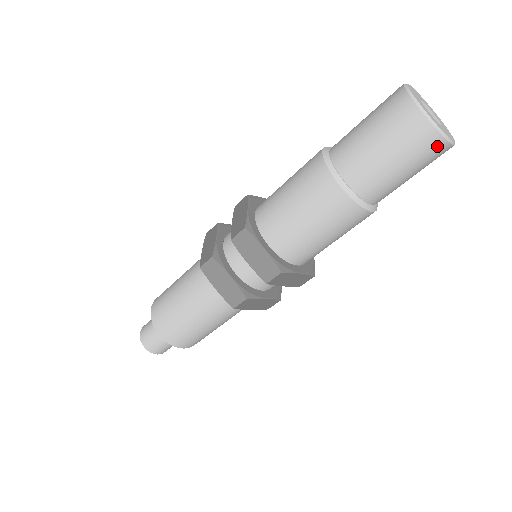
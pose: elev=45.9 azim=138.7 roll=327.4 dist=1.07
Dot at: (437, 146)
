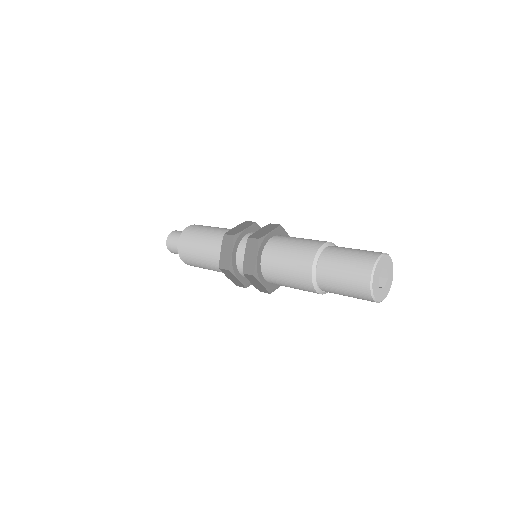
Dot at: occluded
